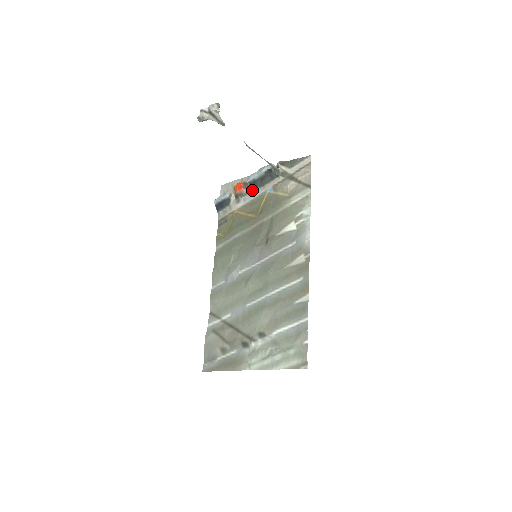
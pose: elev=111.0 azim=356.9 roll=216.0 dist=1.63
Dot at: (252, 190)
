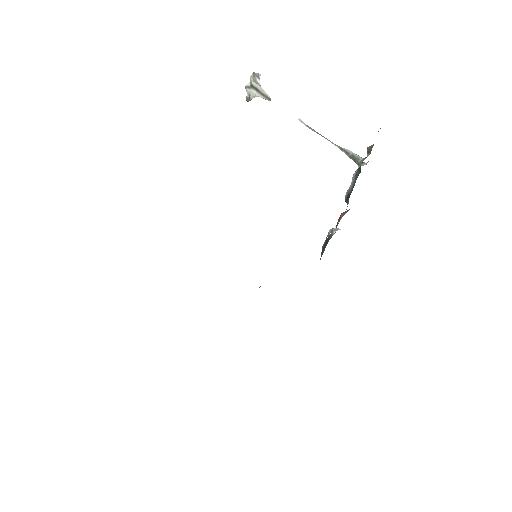
Dot at: occluded
